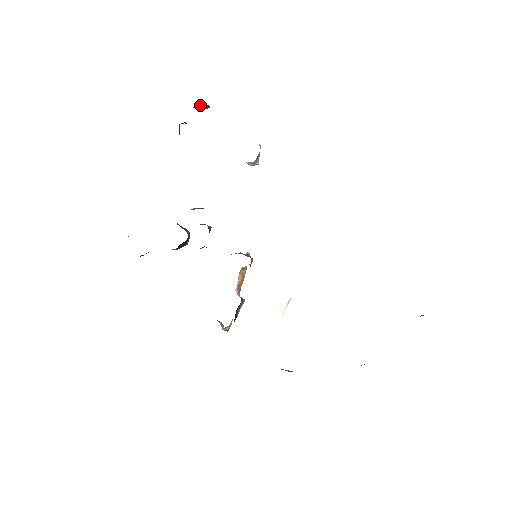
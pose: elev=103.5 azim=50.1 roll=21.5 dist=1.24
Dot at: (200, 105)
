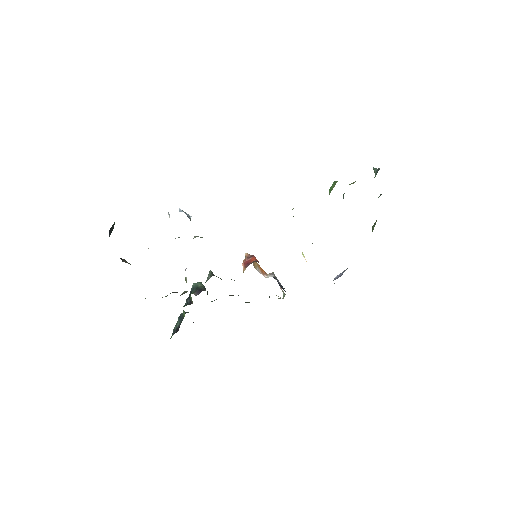
Dot at: (110, 232)
